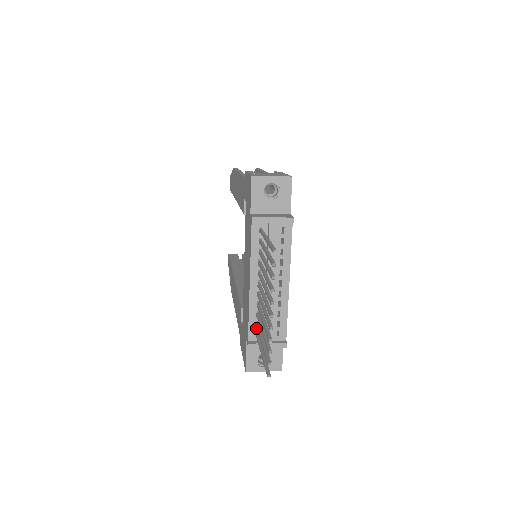
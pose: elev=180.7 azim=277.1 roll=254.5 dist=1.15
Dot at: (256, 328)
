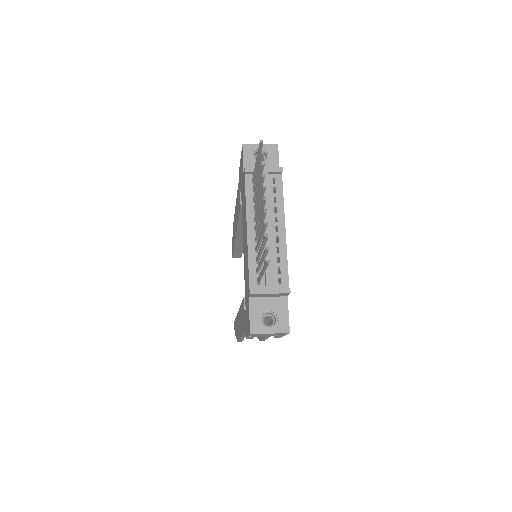
Dot at: (257, 275)
